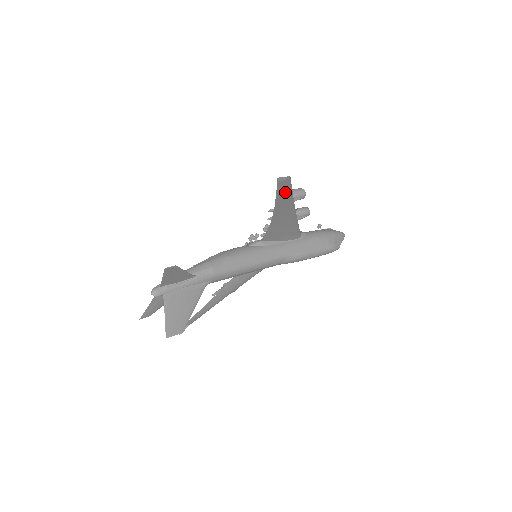
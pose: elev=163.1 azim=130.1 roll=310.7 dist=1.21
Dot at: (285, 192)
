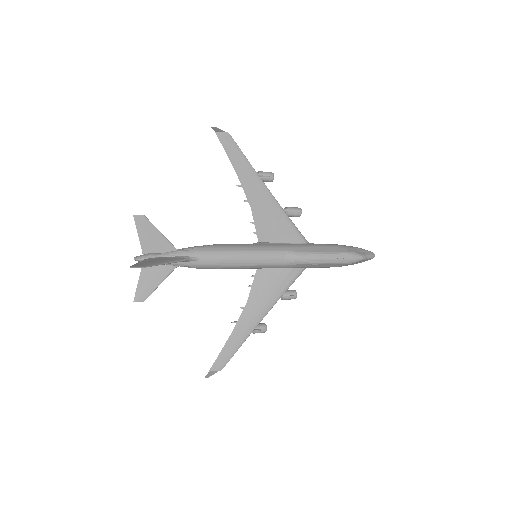
Dot at: (237, 155)
